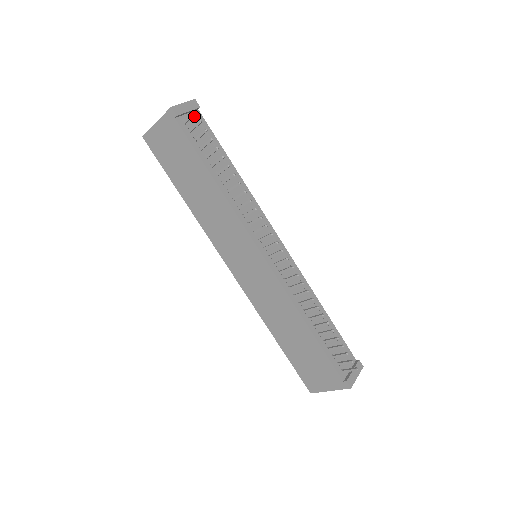
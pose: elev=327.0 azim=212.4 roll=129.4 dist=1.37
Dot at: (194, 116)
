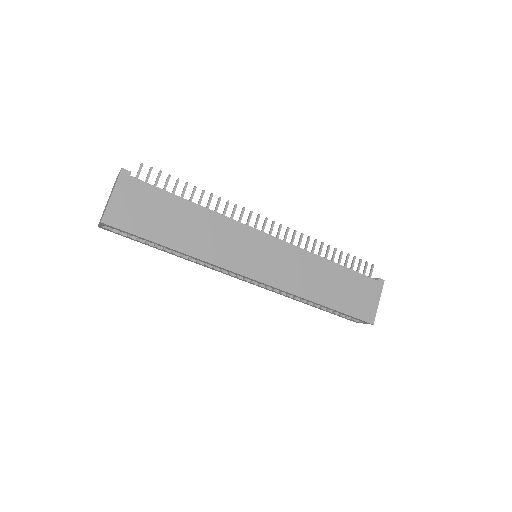
Dot at: occluded
